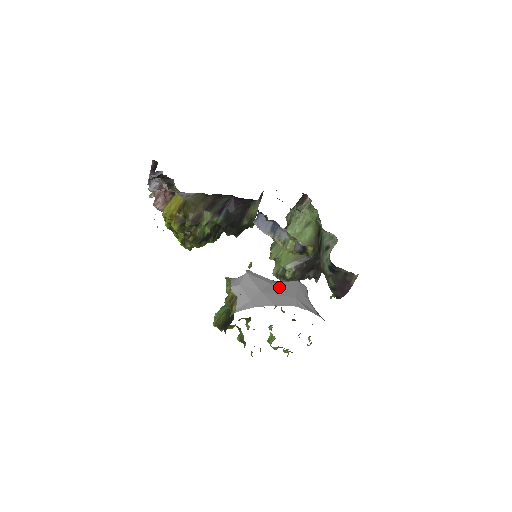
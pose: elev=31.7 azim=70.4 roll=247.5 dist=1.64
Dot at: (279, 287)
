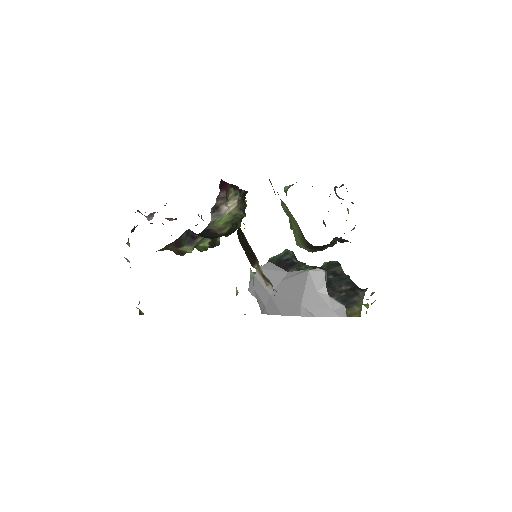
Dot at: (288, 286)
